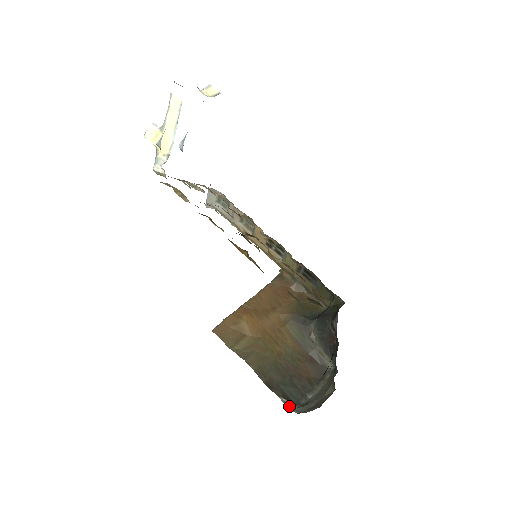
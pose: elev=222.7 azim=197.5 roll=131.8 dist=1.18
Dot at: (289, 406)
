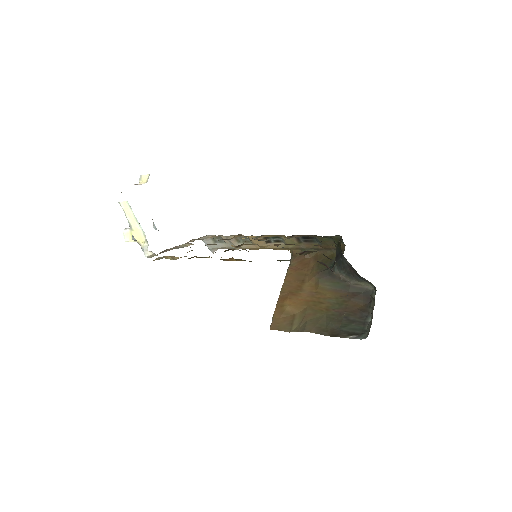
Dot at: (357, 338)
